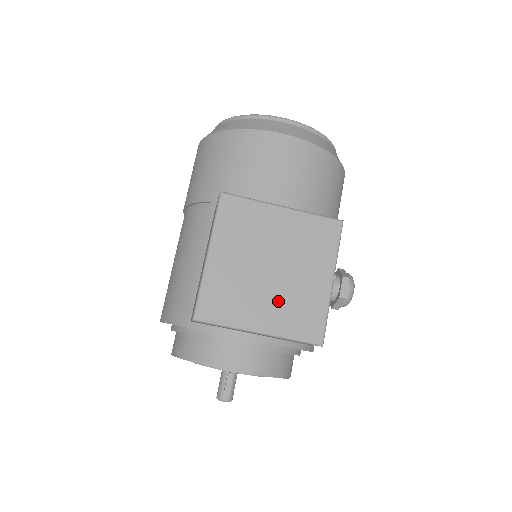
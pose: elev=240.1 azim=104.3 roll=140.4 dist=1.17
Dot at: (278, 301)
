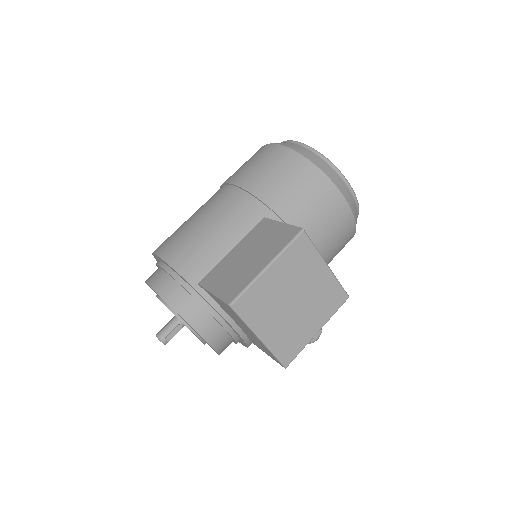
Dot at: (284, 325)
